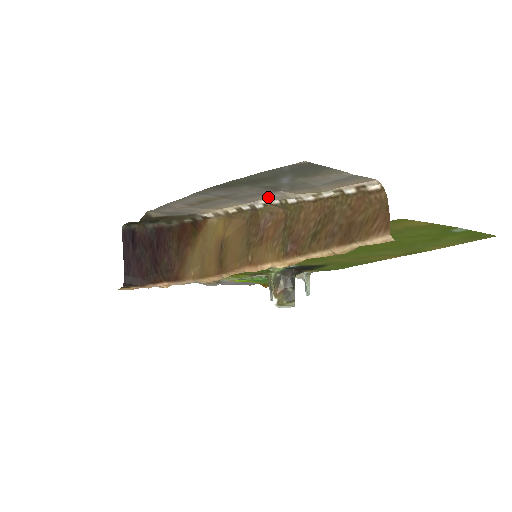
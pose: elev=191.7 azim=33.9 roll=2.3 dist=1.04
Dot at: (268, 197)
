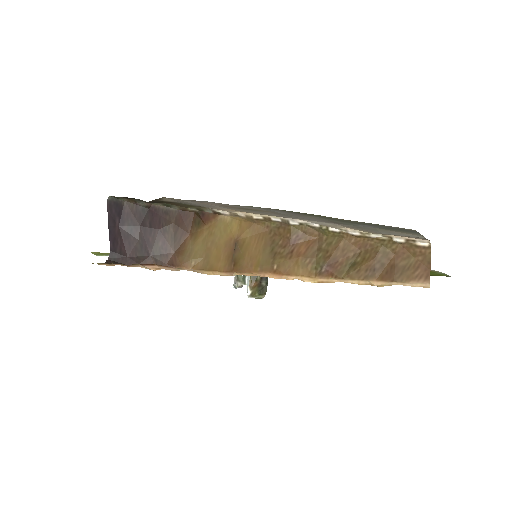
Dot at: (313, 221)
